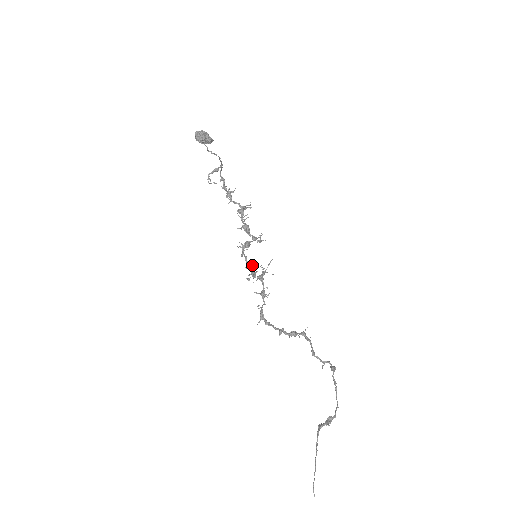
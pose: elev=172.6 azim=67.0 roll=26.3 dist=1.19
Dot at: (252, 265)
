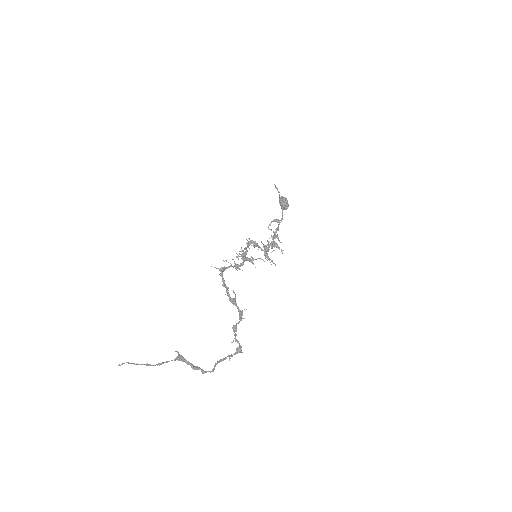
Dot at: (247, 250)
